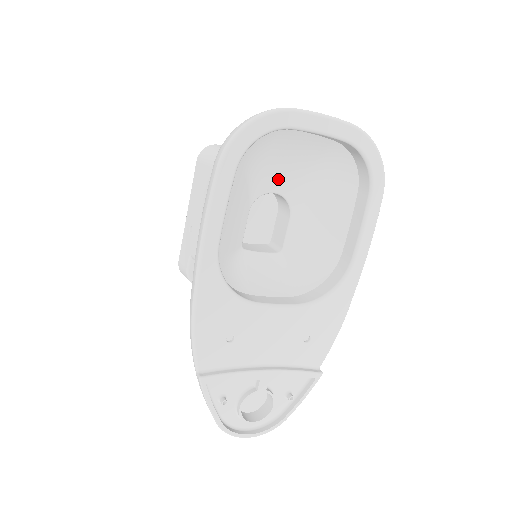
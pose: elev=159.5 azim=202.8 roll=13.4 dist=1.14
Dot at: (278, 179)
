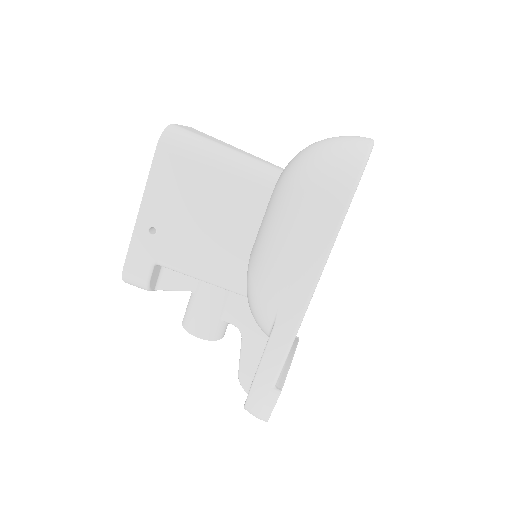
Dot at: occluded
